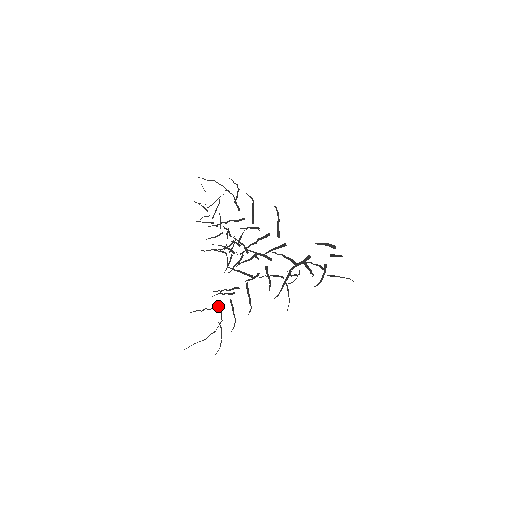
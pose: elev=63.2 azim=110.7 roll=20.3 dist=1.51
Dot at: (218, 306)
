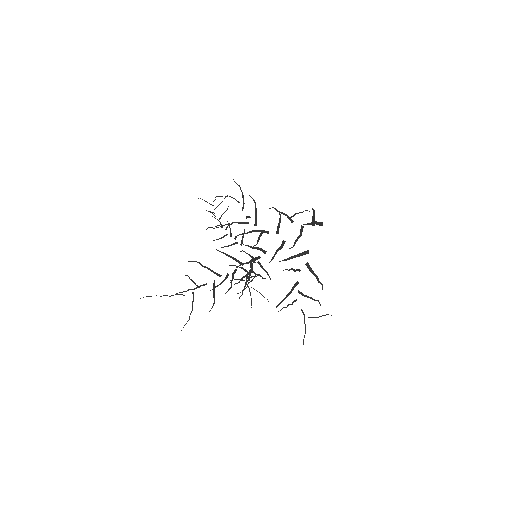
Dot at: occluded
